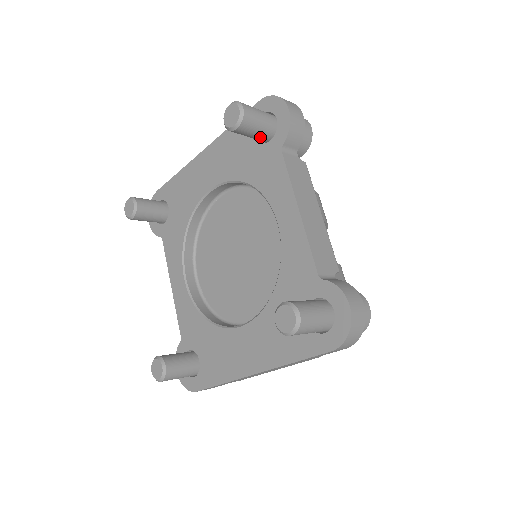
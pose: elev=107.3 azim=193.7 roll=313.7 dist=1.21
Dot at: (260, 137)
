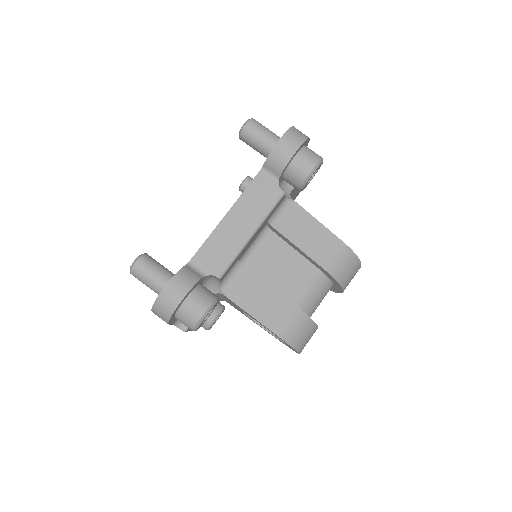
Dot at: (262, 154)
